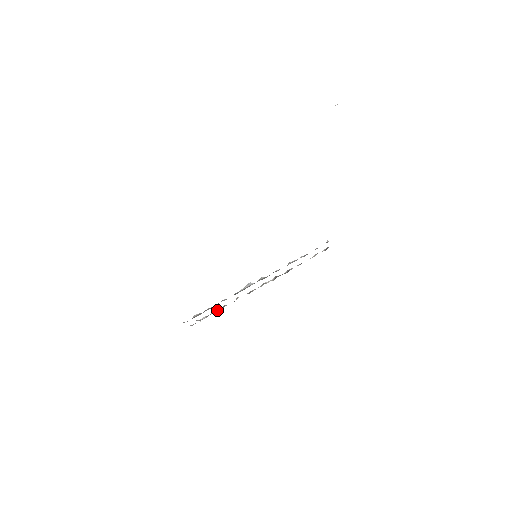
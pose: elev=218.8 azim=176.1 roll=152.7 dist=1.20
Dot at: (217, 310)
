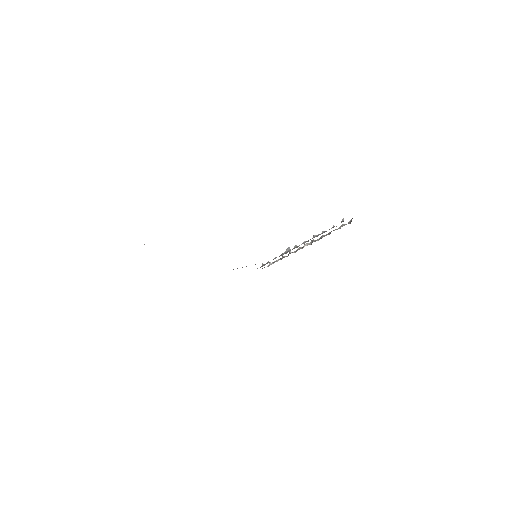
Dot at: (278, 260)
